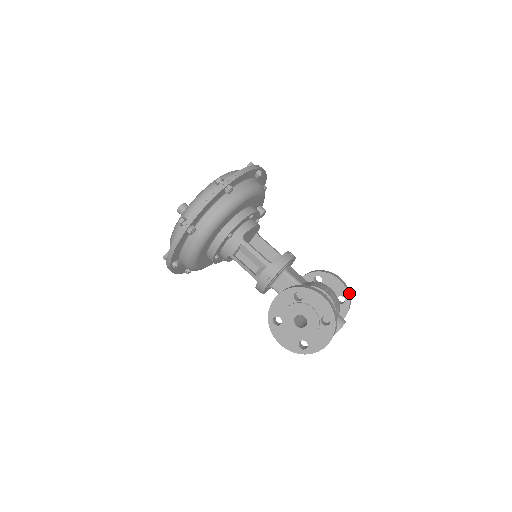
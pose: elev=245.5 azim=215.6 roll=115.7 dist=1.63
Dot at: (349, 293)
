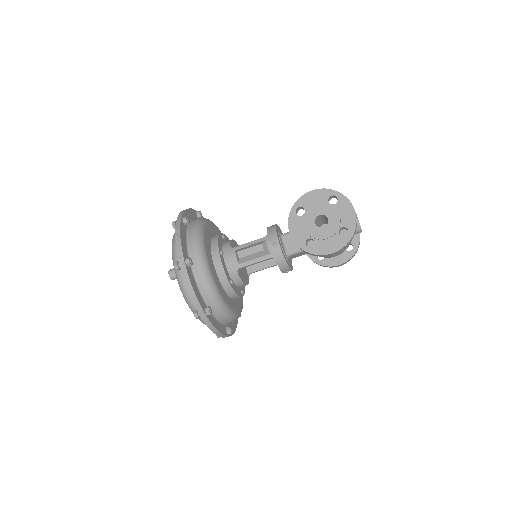
Dot at: occluded
